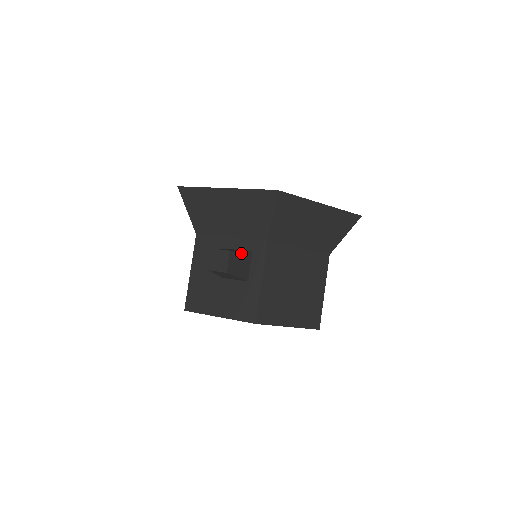
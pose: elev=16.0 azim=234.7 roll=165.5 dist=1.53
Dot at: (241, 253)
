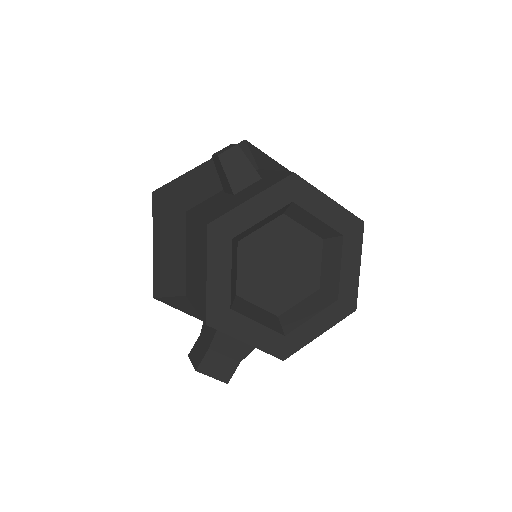
Dot at: occluded
